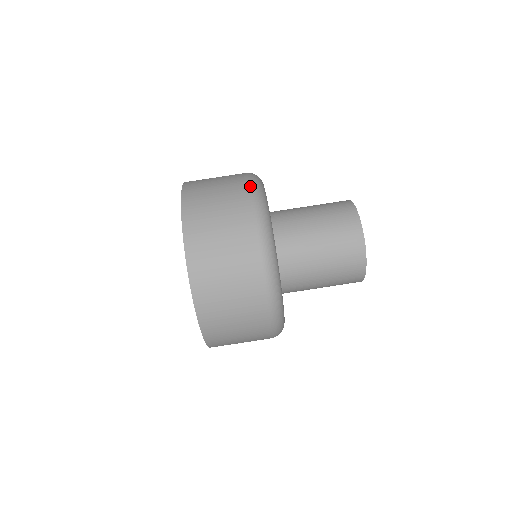
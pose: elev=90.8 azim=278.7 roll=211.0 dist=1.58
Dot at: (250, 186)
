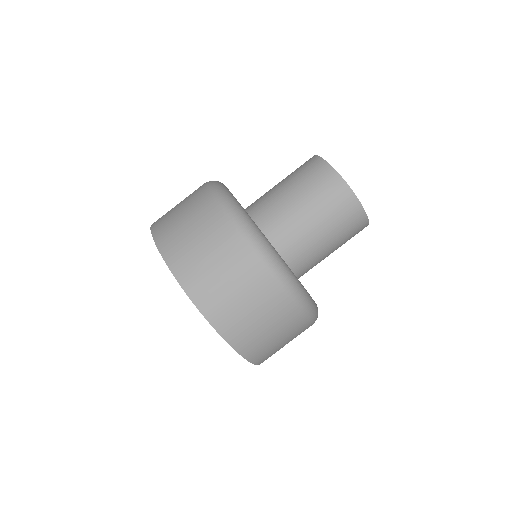
Dot at: (274, 277)
